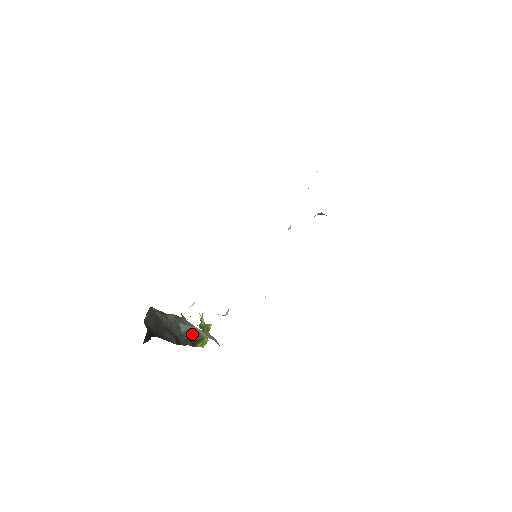
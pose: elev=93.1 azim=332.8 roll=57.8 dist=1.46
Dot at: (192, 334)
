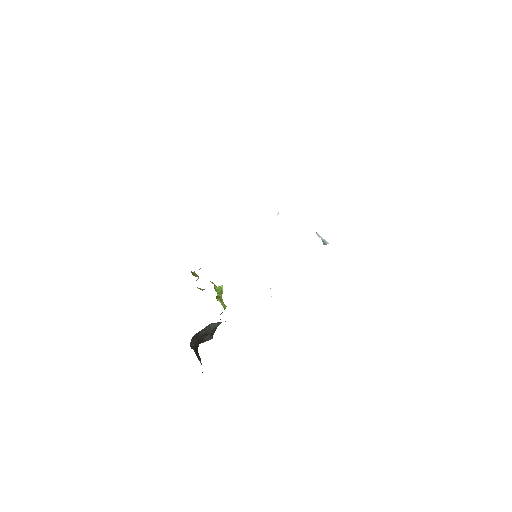
Dot at: occluded
